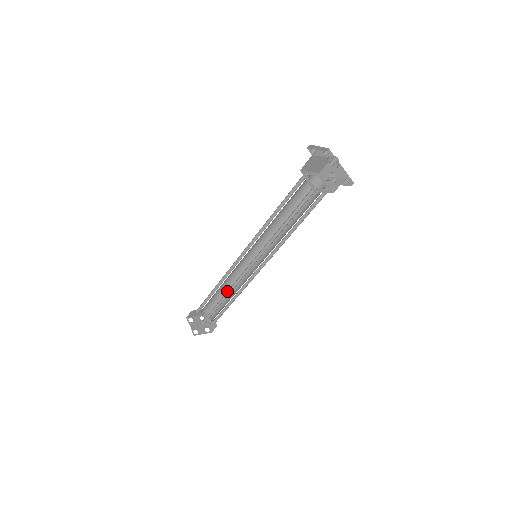
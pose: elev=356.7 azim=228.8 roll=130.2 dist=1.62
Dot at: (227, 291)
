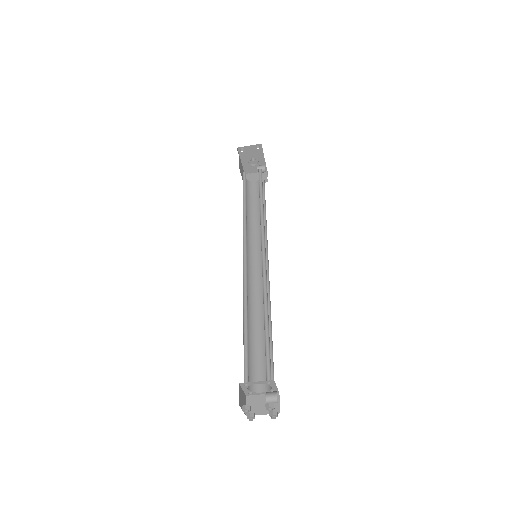
Dot at: (245, 305)
